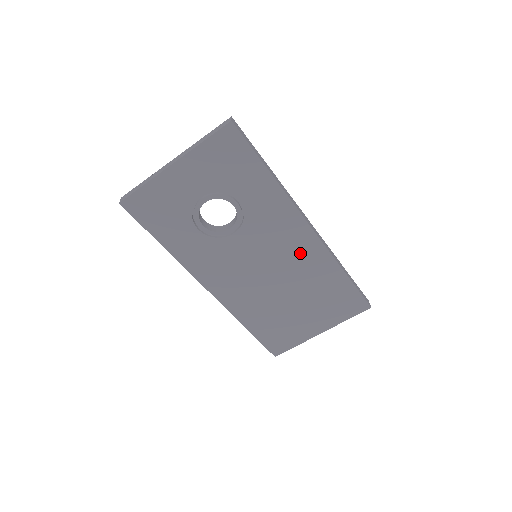
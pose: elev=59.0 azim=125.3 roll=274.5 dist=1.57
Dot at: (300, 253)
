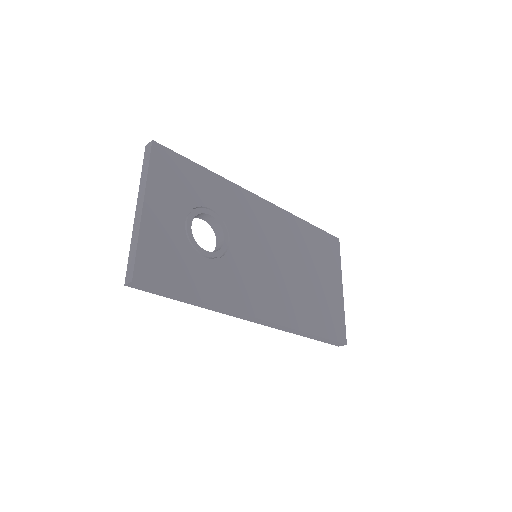
Dot at: (275, 226)
